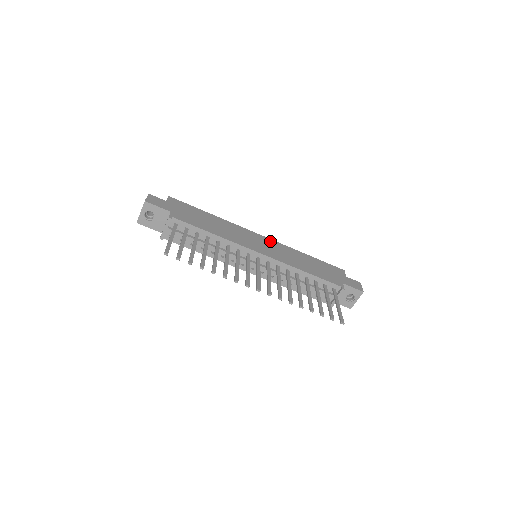
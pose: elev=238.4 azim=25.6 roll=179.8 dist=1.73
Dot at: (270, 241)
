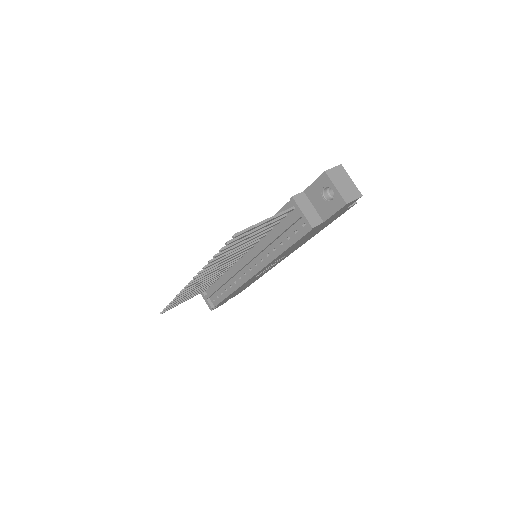
Dot at: occluded
